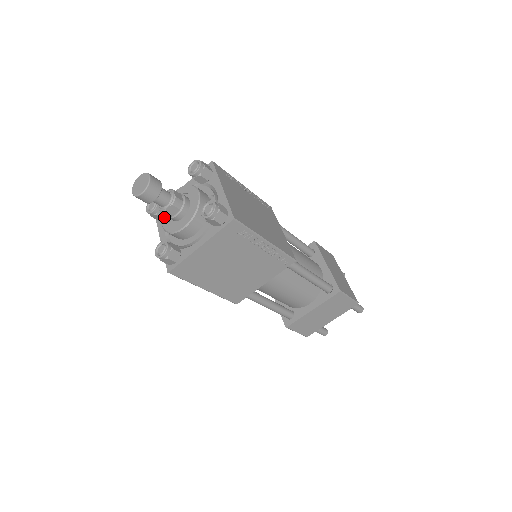
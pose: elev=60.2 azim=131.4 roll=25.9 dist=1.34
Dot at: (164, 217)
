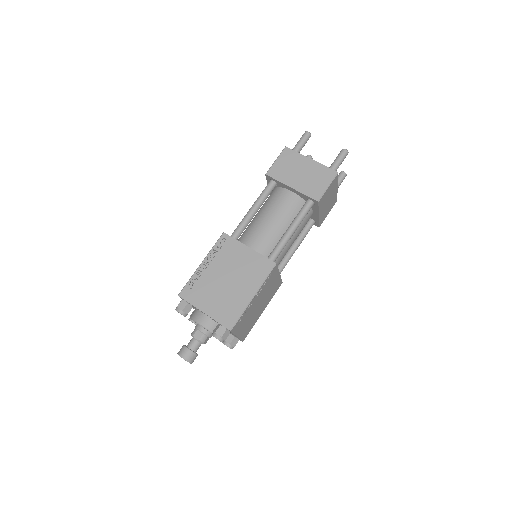
Dot at: occluded
